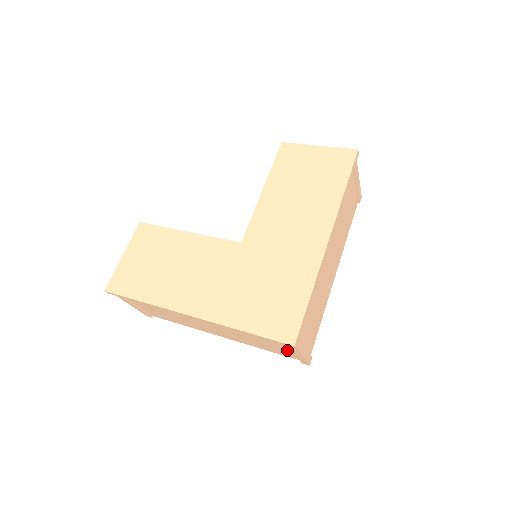
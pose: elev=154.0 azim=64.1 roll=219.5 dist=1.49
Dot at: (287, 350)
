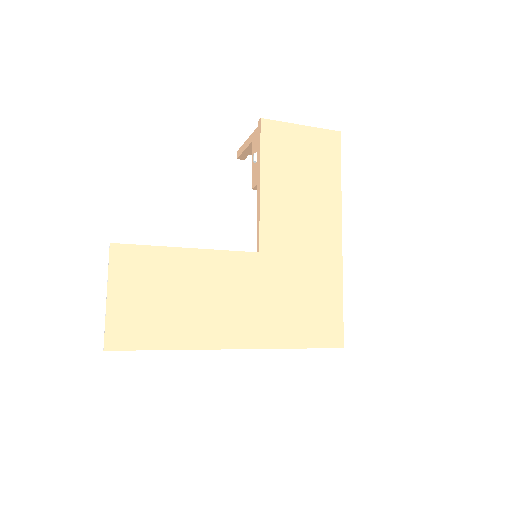
Dot at: occluded
